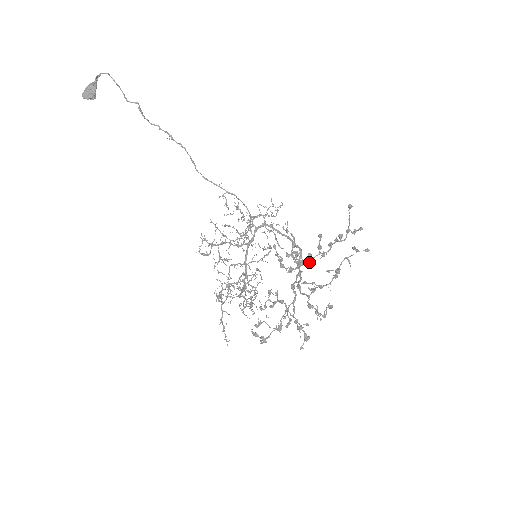
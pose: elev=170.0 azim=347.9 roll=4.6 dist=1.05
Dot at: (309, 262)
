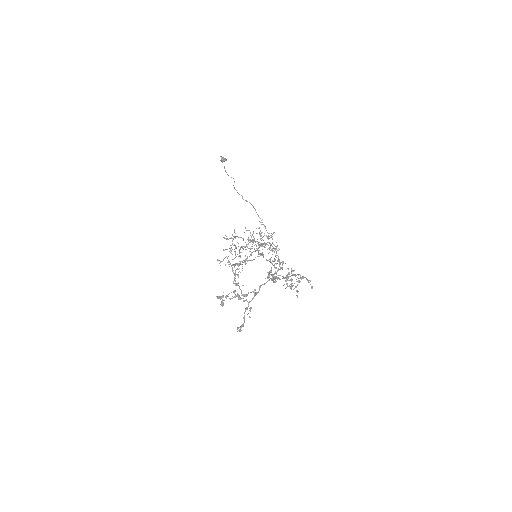
Dot at: occluded
